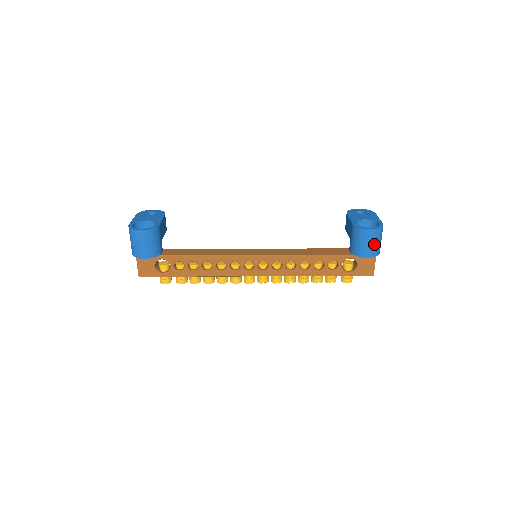
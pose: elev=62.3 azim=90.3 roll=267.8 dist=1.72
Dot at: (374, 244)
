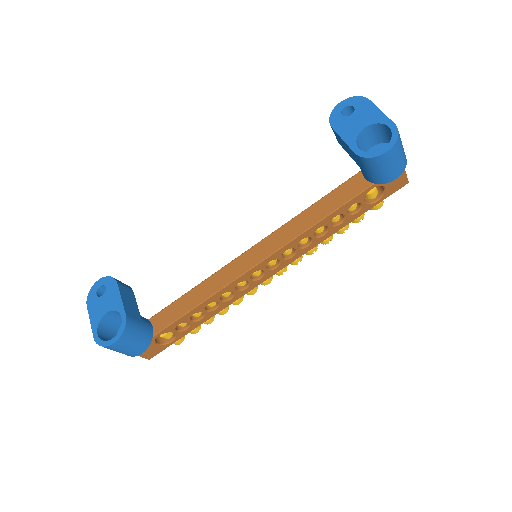
Dot at: (398, 161)
